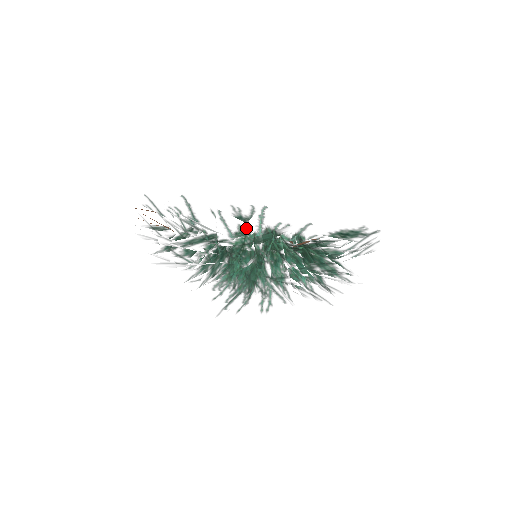
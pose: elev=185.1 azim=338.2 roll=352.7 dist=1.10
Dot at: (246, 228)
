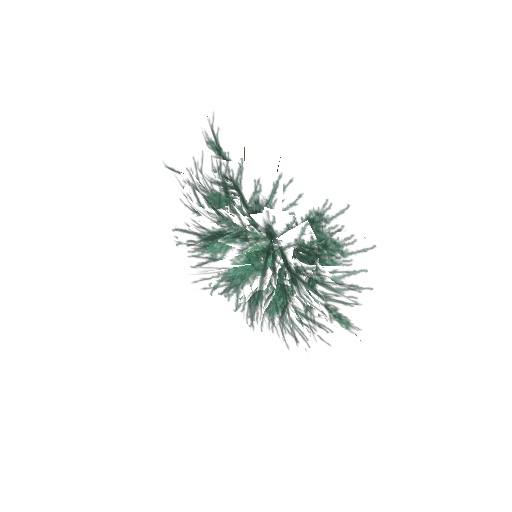
Dot at: (356, 290)
